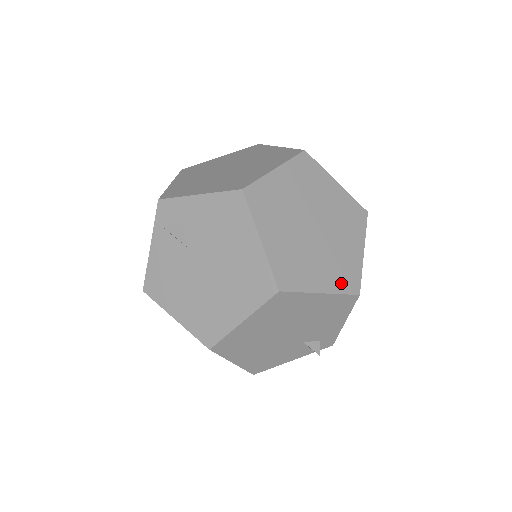
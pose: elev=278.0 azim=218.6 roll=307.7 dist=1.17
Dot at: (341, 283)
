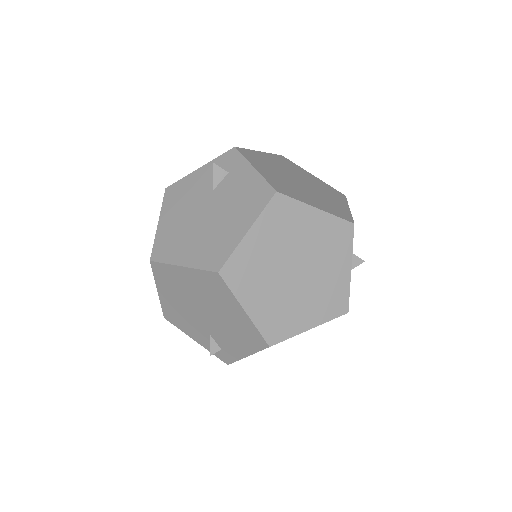
Dot at: (267, 323)
